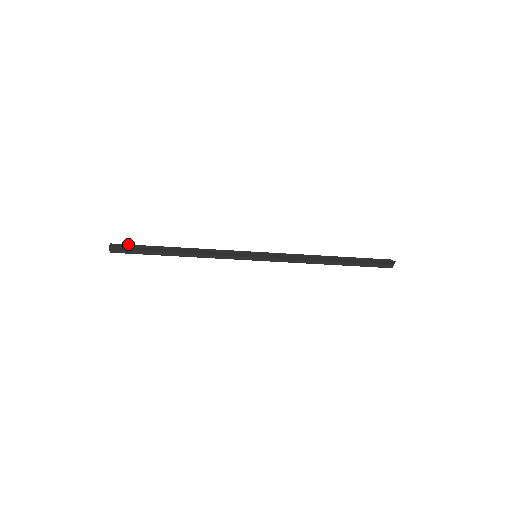
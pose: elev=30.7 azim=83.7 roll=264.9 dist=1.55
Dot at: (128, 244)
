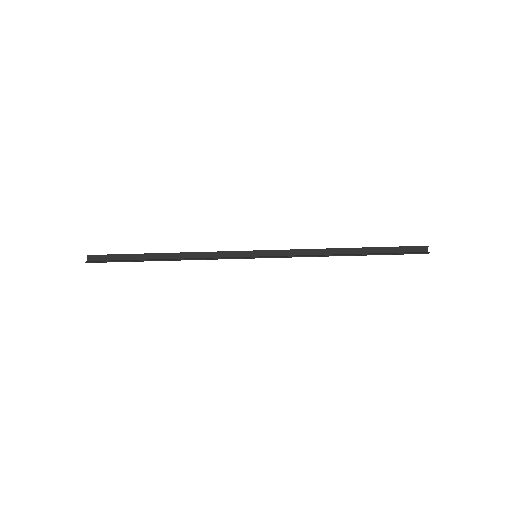
Dot at: occluded
